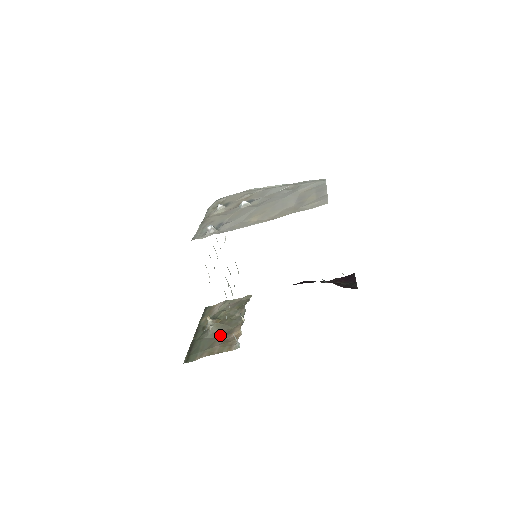
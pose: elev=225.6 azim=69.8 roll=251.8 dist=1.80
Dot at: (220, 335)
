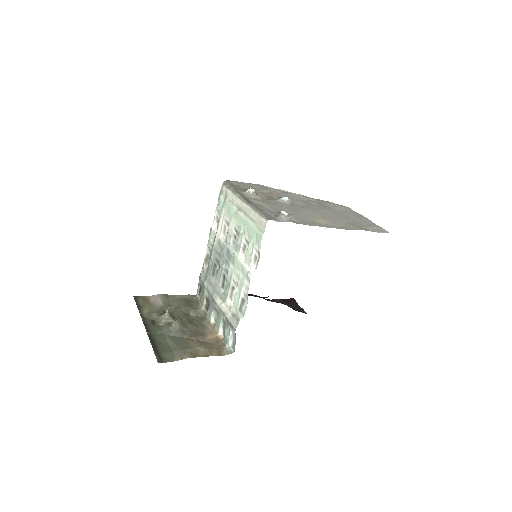
Dot at: (188, 334)
